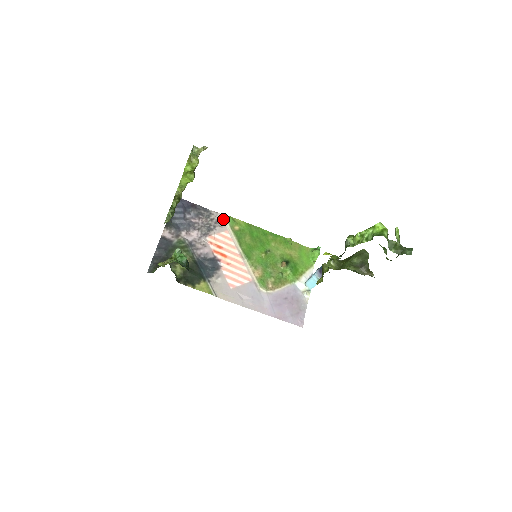
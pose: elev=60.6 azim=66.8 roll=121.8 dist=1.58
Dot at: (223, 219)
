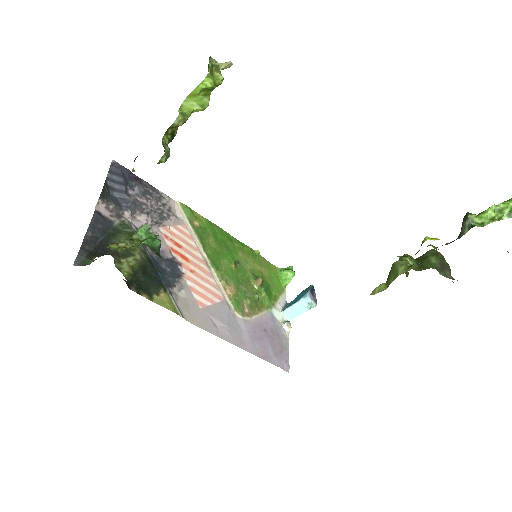
Dot at: (178, 208)
